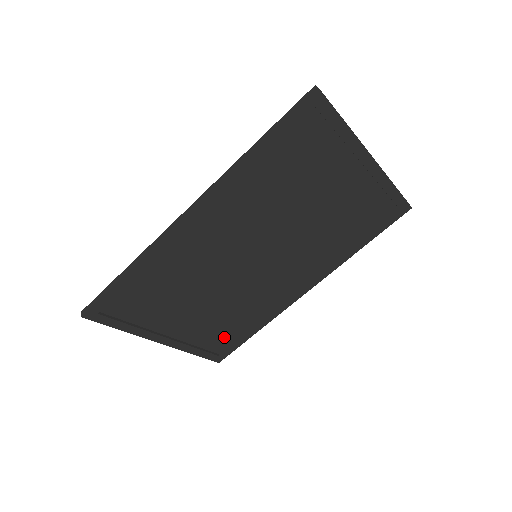
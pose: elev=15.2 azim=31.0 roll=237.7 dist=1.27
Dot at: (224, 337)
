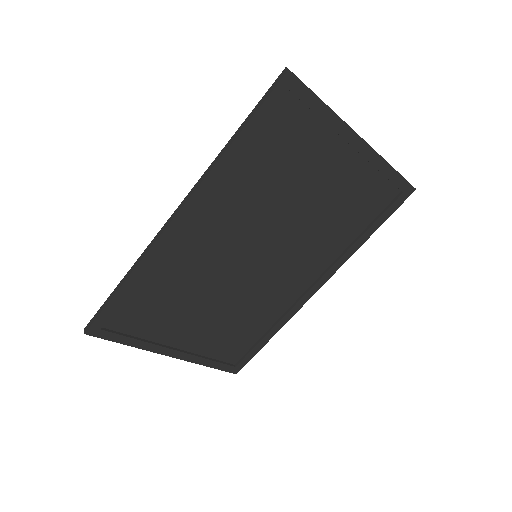
Dot at: (237, 346)
